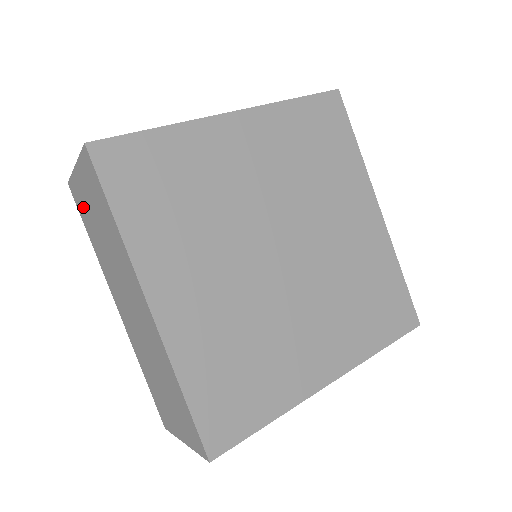
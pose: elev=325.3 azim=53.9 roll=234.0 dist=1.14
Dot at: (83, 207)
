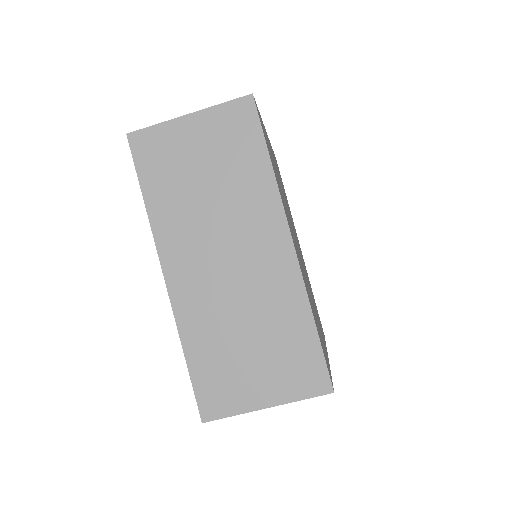
Dot at: (164, 158)
